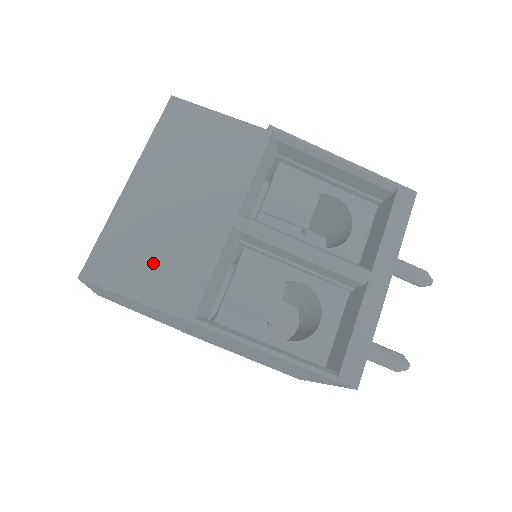
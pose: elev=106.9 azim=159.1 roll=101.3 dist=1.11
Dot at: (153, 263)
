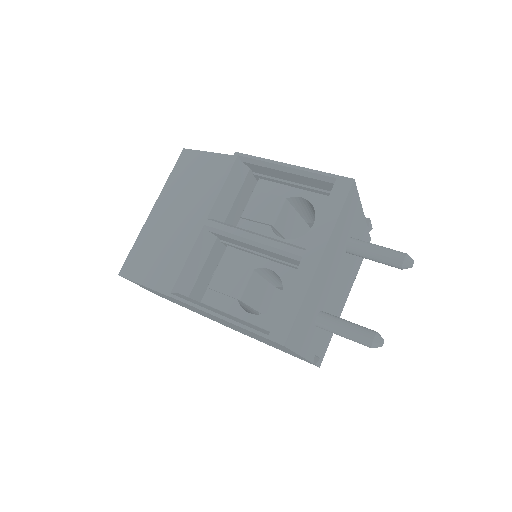
Dot at: (157, 260)
